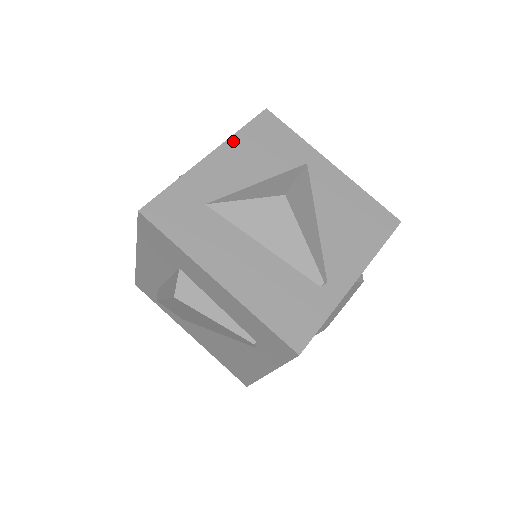
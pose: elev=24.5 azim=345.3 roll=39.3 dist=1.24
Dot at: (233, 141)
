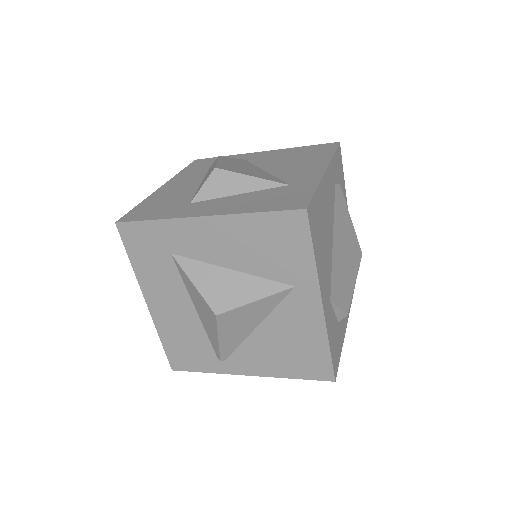
Dot at: (237, 219)
